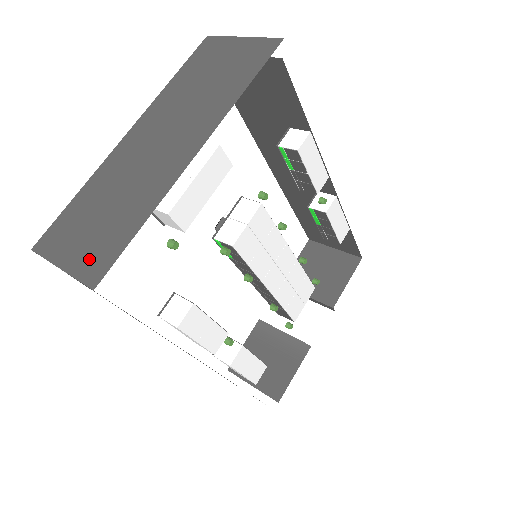
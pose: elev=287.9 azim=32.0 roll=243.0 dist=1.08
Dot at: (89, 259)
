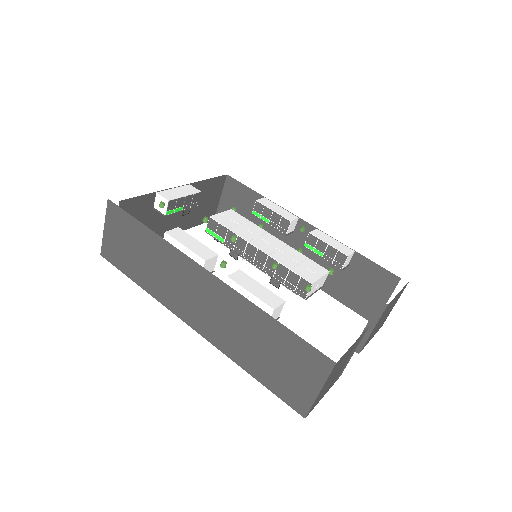
Dot at: occluded
